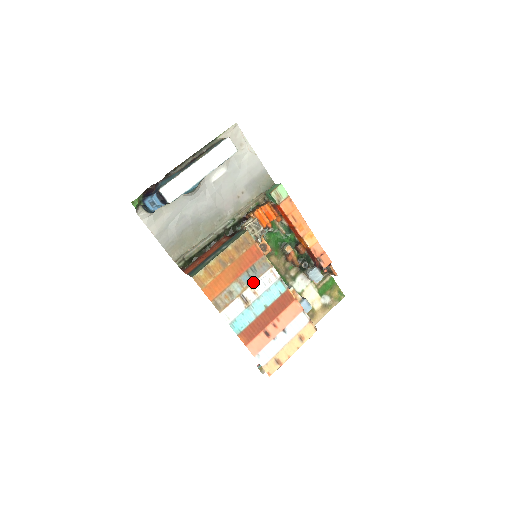
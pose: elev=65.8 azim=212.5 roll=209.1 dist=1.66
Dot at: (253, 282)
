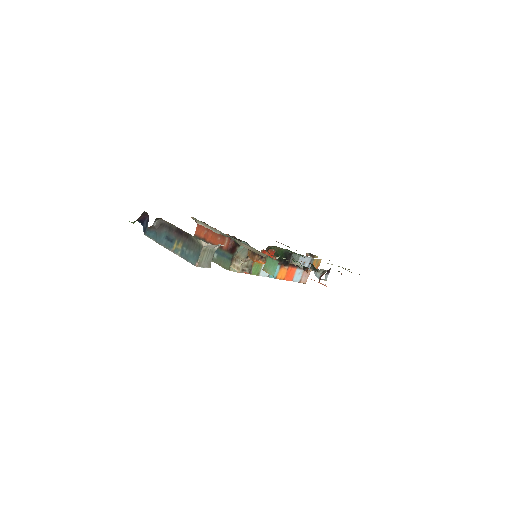
Dot at: occluded
